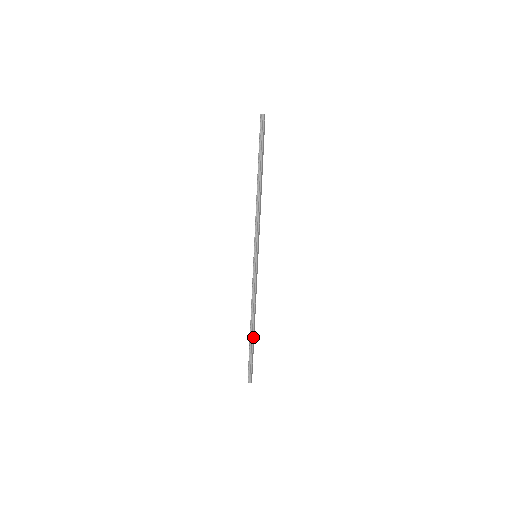
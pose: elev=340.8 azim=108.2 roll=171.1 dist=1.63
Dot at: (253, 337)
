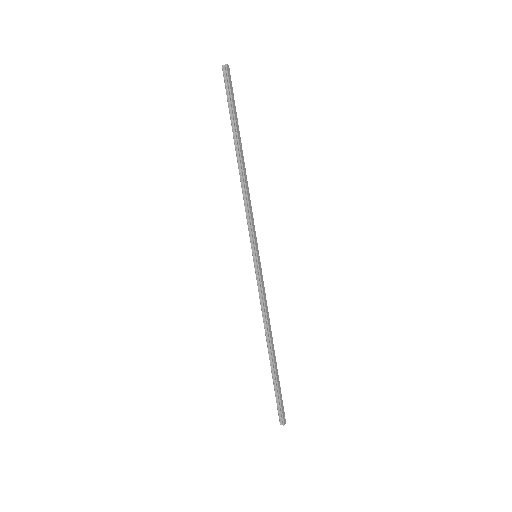
Dot at: (274, 364)
